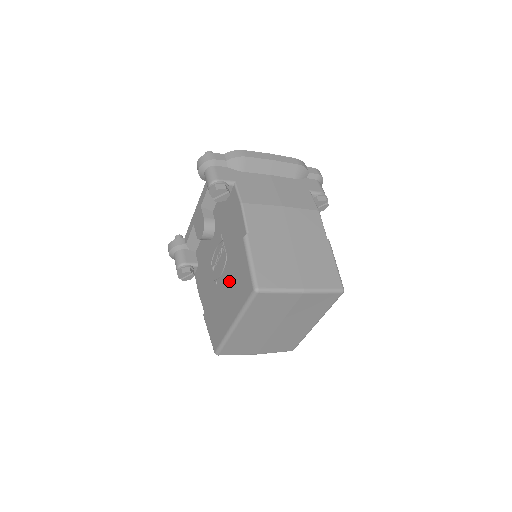
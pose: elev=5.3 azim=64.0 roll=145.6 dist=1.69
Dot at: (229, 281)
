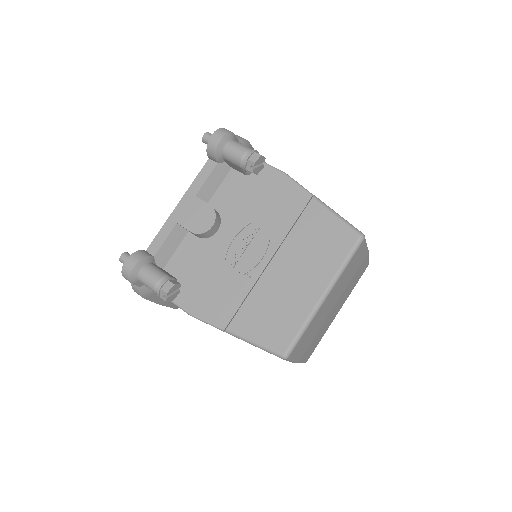
Dot at: (295, 253)
